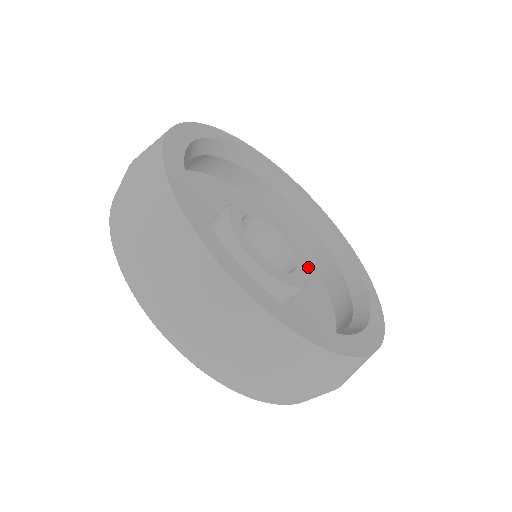
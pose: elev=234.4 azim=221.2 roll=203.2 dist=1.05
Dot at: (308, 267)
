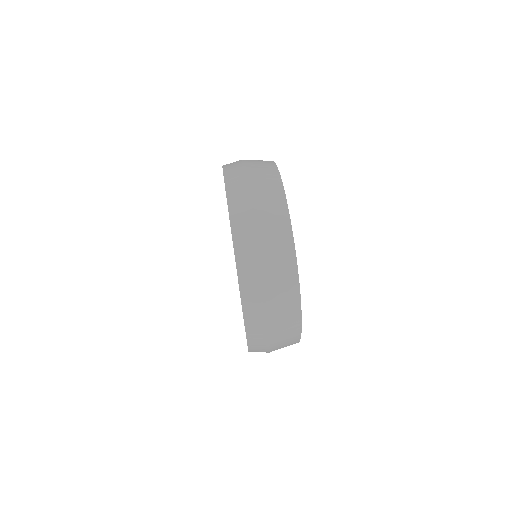
Dot at: occluded
